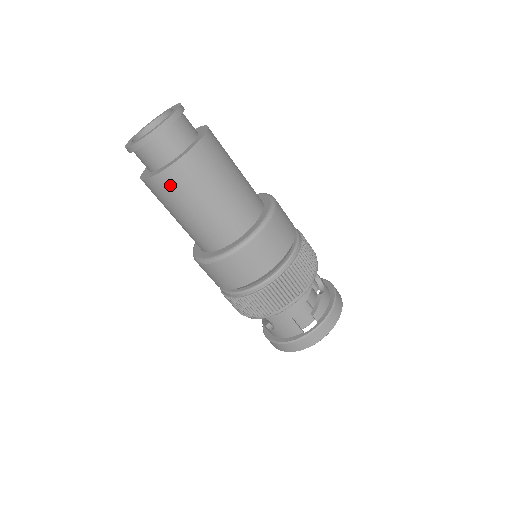
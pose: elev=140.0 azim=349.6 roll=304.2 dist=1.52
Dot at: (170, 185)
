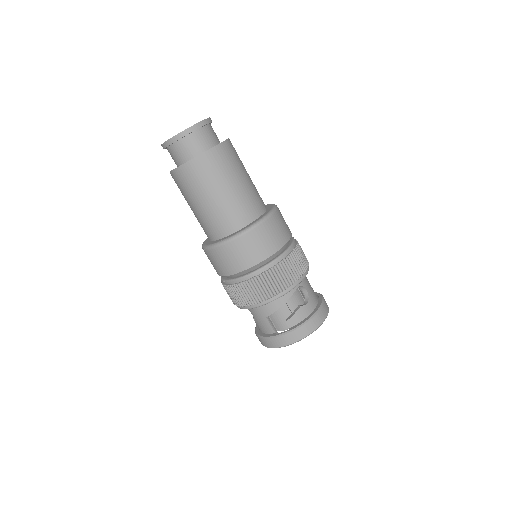
Dot at: (181, 180)
